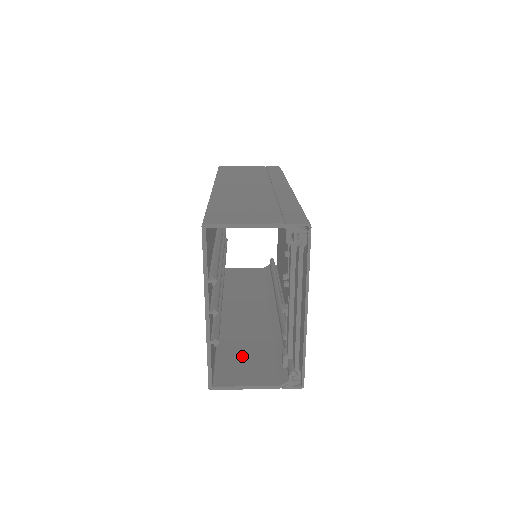
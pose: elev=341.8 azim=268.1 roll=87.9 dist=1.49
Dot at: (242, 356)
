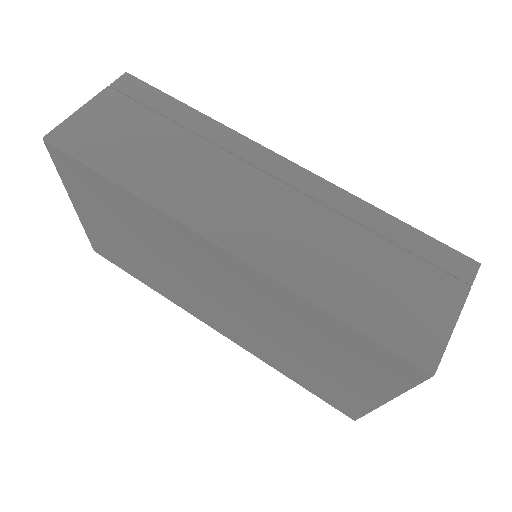
Dot at: occluded
